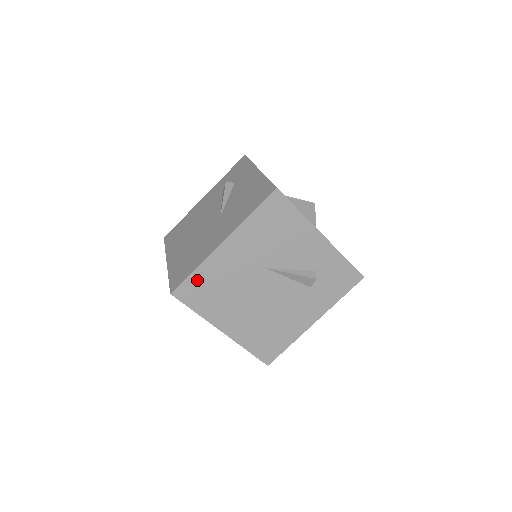
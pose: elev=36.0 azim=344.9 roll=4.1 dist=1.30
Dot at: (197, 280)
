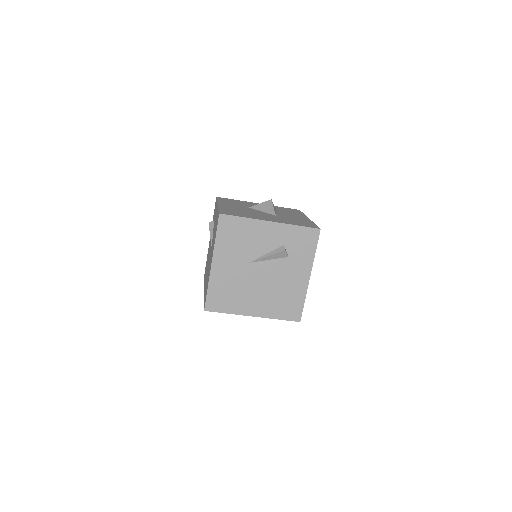
Dot at: (213, 294)
